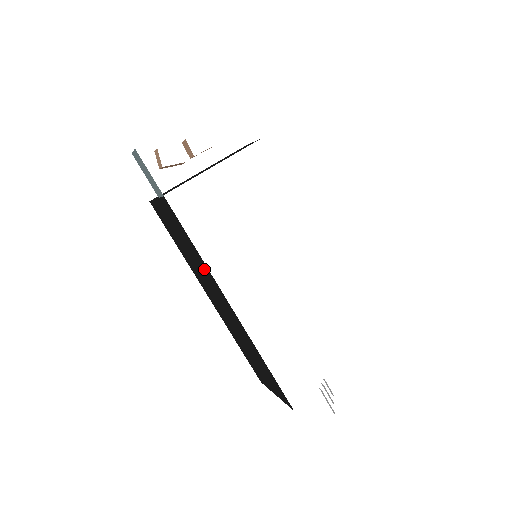
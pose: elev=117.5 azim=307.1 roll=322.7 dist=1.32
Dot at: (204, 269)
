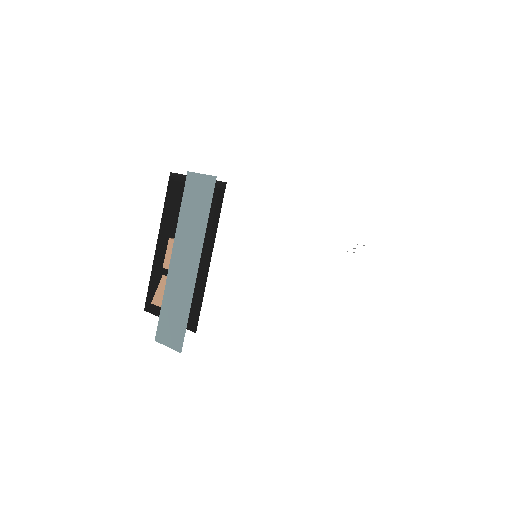
Dot at: occluded
